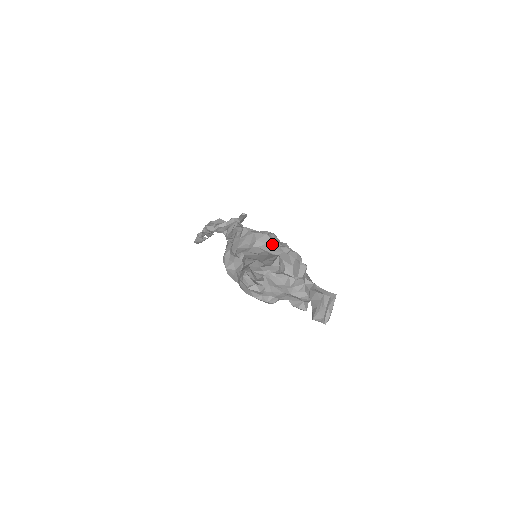
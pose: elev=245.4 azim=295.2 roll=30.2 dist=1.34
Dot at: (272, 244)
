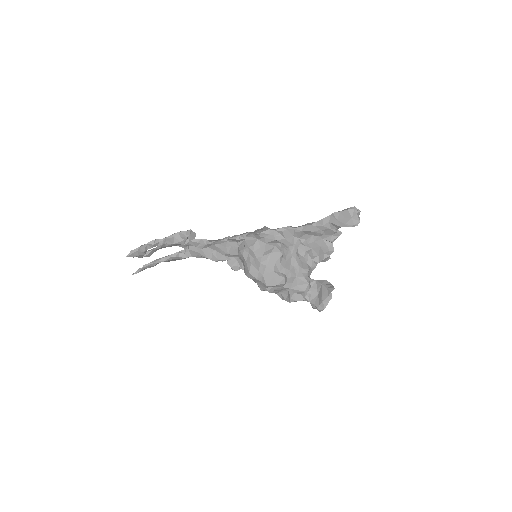
Dot at: occluded
